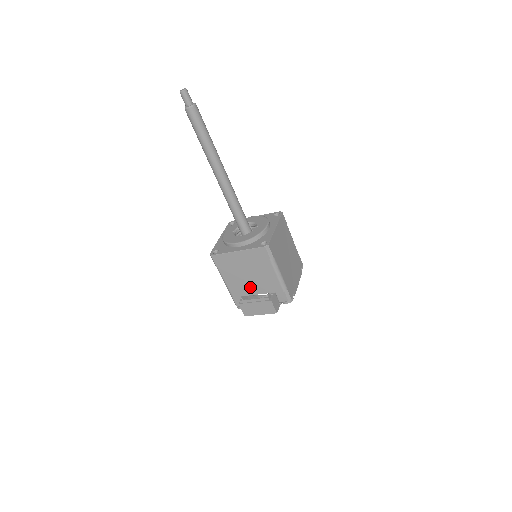
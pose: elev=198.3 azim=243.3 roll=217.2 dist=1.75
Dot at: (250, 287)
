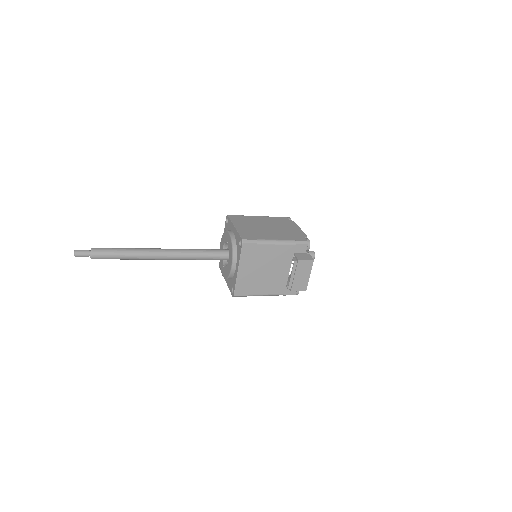
Dot at: (279, 274)
